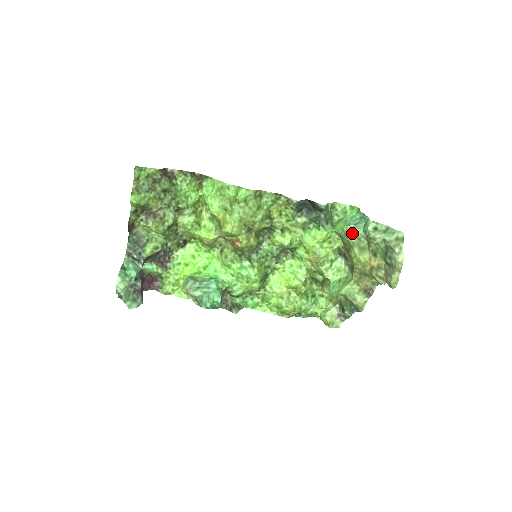
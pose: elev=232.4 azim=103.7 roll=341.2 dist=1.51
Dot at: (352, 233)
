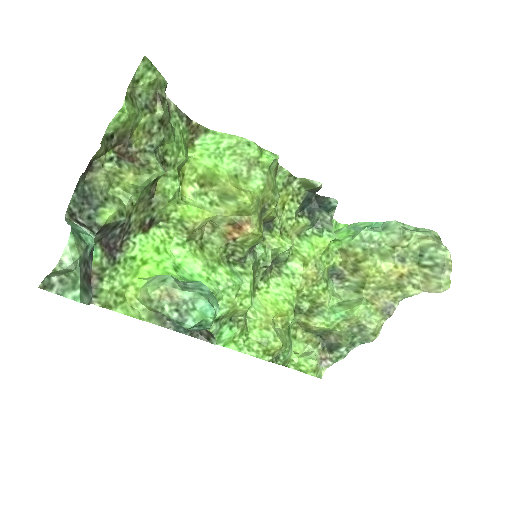
Dot at: (372, 236)
